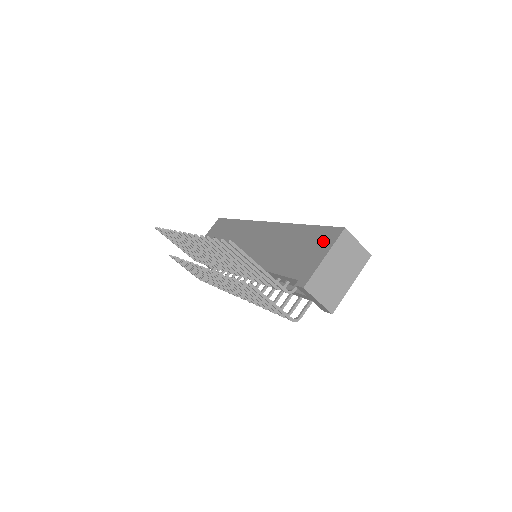
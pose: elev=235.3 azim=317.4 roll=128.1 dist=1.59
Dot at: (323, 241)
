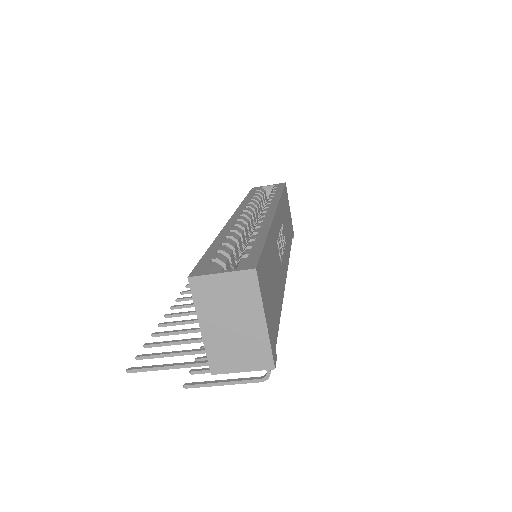
Dot at: occluded
